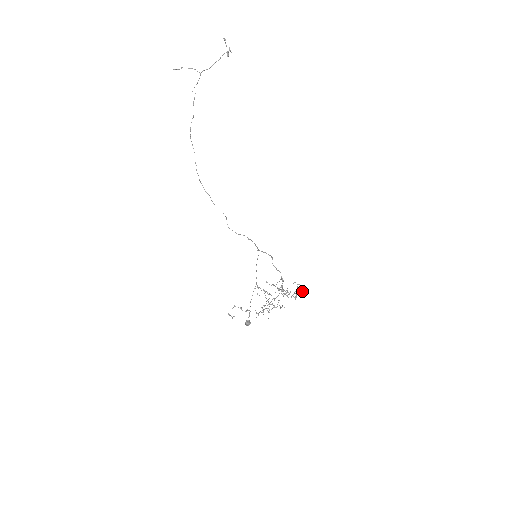
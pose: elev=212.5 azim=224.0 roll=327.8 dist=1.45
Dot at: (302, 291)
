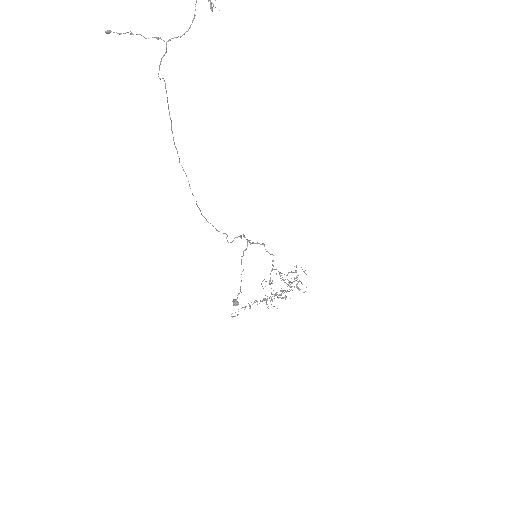
Dot at: (305, 273)
